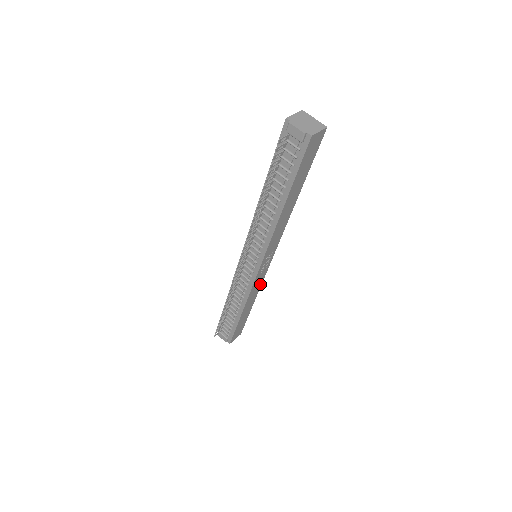
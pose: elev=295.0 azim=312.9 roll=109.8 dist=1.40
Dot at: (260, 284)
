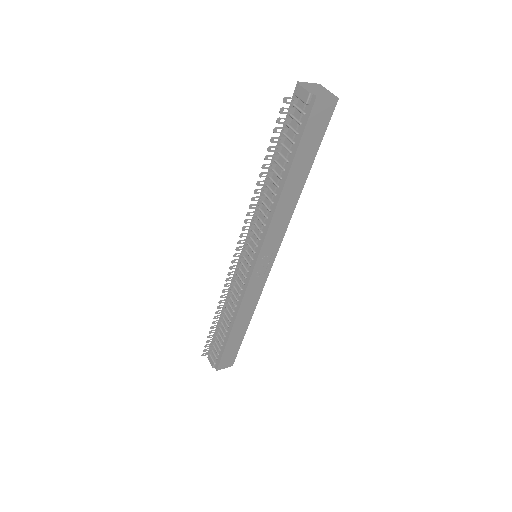
Dot at: (257, 297)
